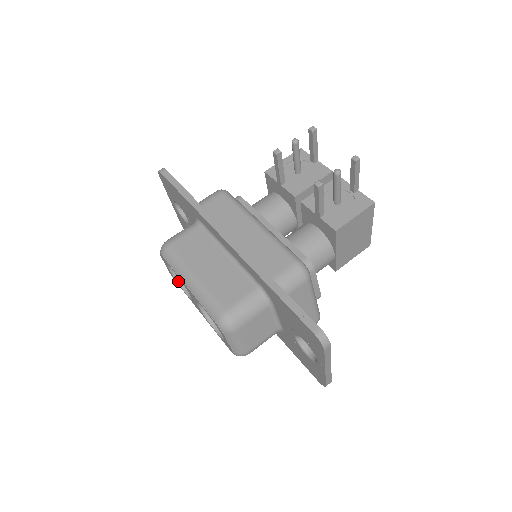
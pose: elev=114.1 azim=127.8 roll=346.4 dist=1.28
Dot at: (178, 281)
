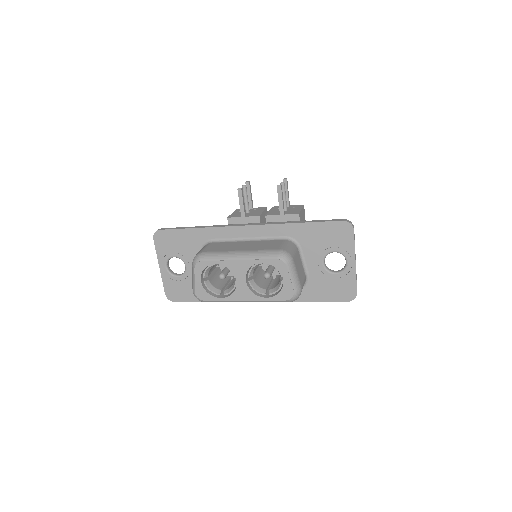
Dot at: (210, 294)
